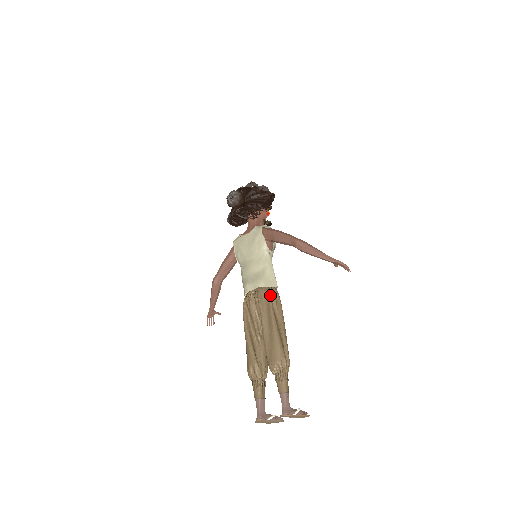
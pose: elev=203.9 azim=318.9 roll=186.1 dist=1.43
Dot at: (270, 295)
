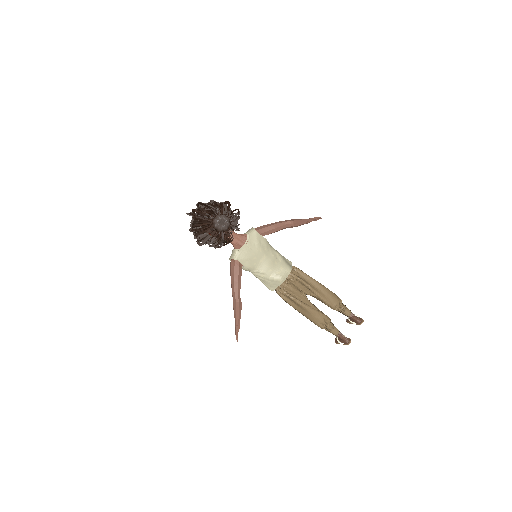
Dot at: (299, 270)
